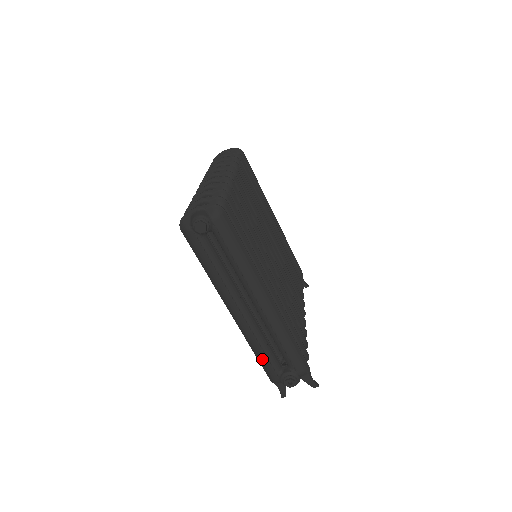
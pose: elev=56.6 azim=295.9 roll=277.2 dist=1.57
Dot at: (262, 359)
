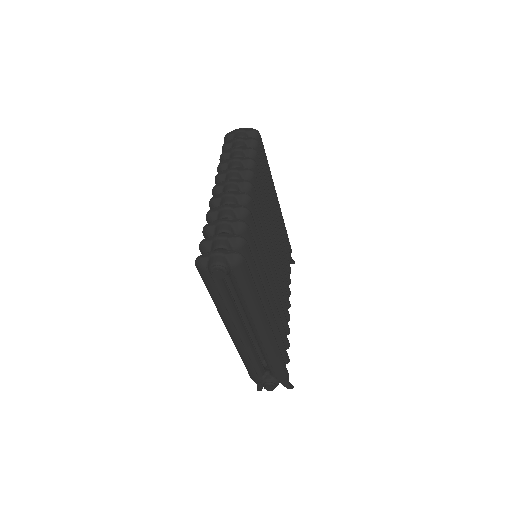
Dot at: (248, 367)
